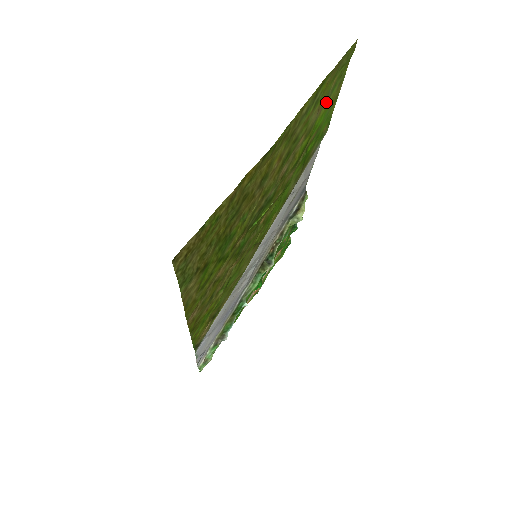
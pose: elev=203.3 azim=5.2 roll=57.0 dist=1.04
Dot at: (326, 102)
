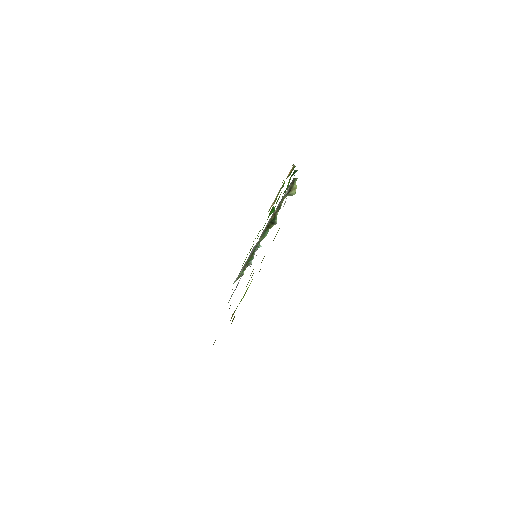
Dot at: occluded
